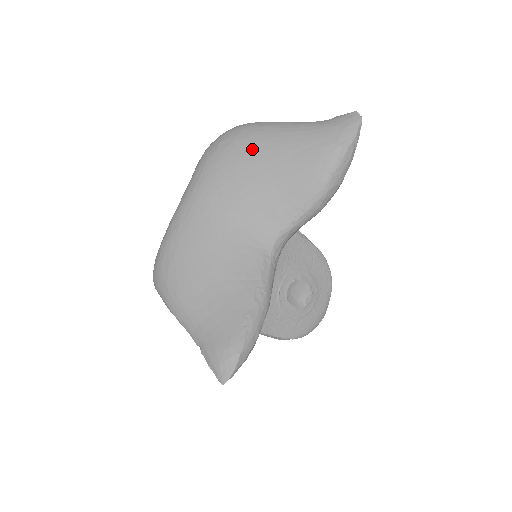
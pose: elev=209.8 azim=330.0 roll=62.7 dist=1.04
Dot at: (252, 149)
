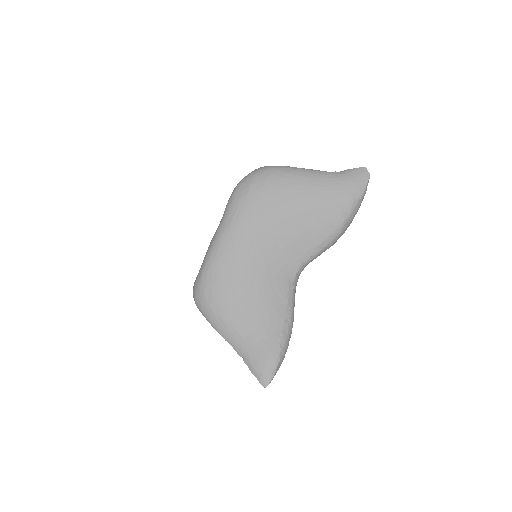
Dot at: (280, 195)
